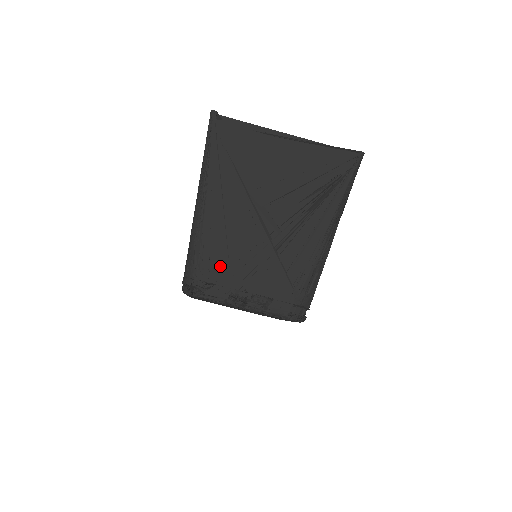
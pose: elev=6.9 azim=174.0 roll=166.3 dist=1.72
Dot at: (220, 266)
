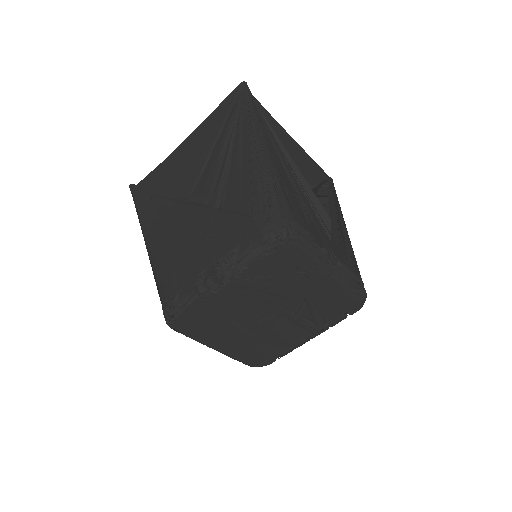
Dot at: (178, 269)
